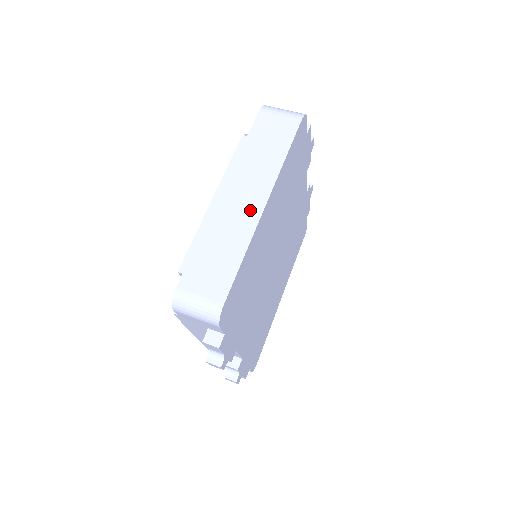
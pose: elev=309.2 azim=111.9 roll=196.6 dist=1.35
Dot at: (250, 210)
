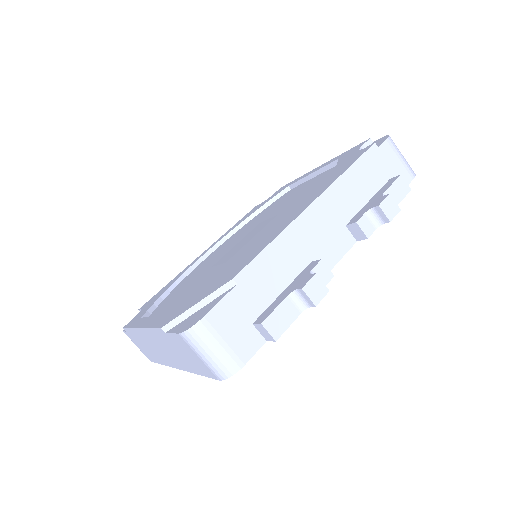
Dot at: (166, 359)
